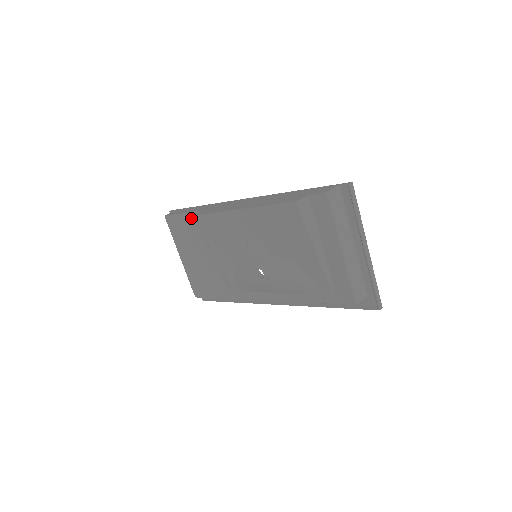
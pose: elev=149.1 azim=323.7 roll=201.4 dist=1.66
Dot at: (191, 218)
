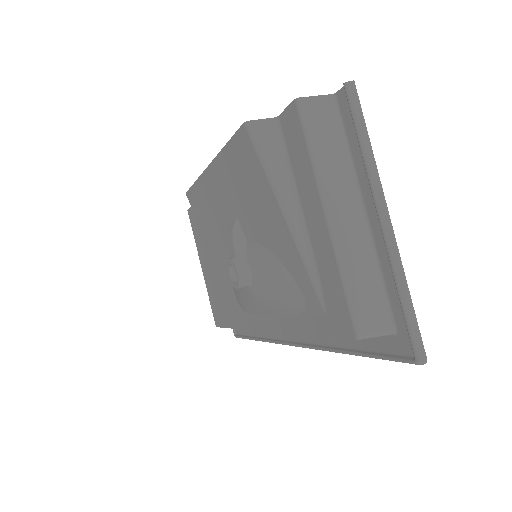
Dot at: occluded
